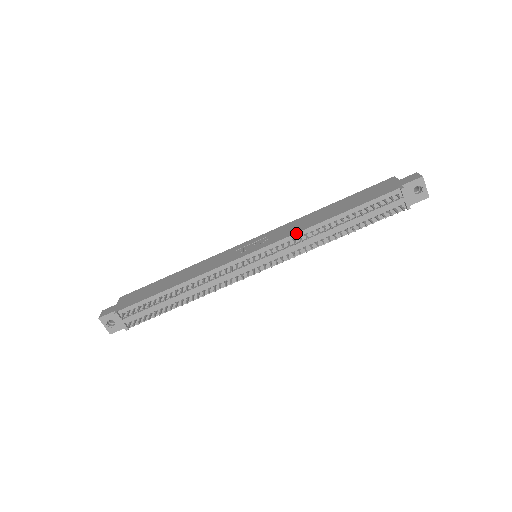
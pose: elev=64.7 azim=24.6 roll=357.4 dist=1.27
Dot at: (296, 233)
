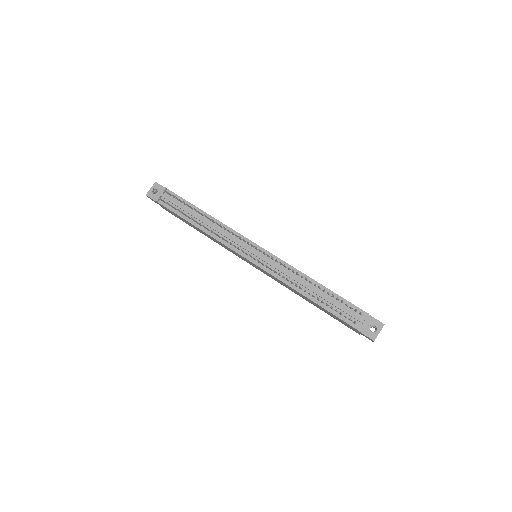
Dot at: (290, 265)
